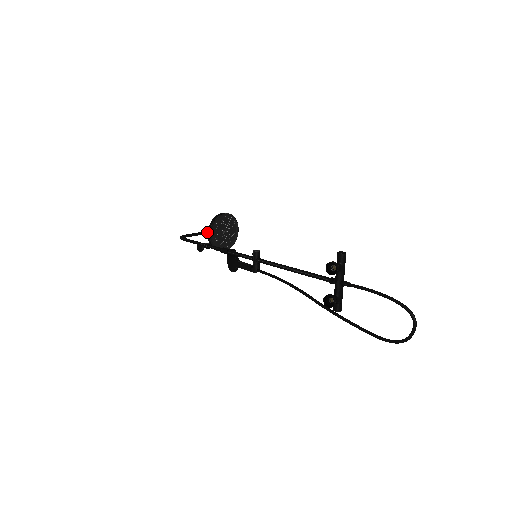
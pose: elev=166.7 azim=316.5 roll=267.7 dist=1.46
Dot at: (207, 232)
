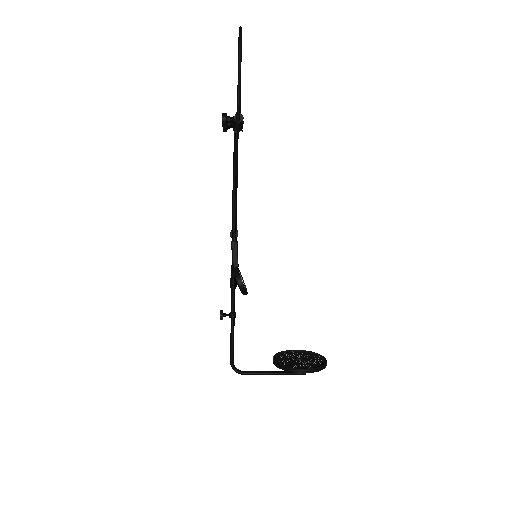
Dot at: (280, 372)
